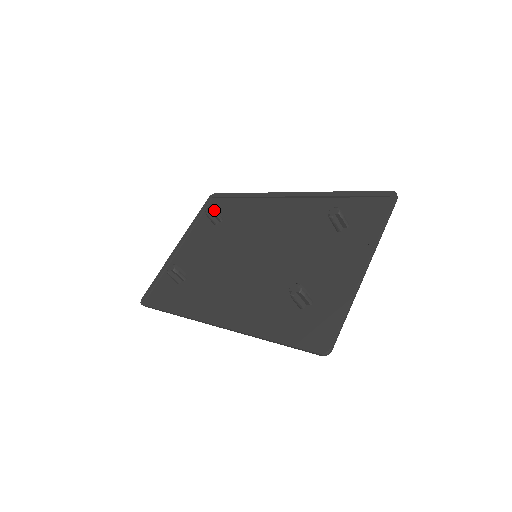
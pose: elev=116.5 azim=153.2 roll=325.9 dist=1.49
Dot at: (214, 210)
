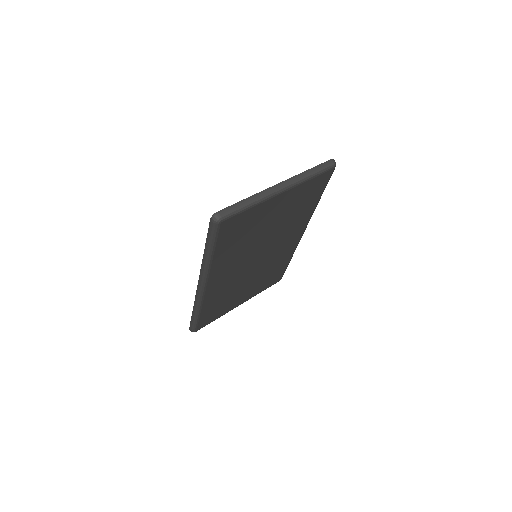
Dot at: occluded
